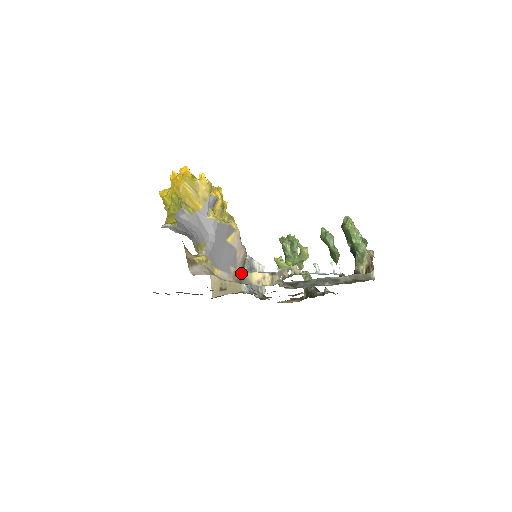
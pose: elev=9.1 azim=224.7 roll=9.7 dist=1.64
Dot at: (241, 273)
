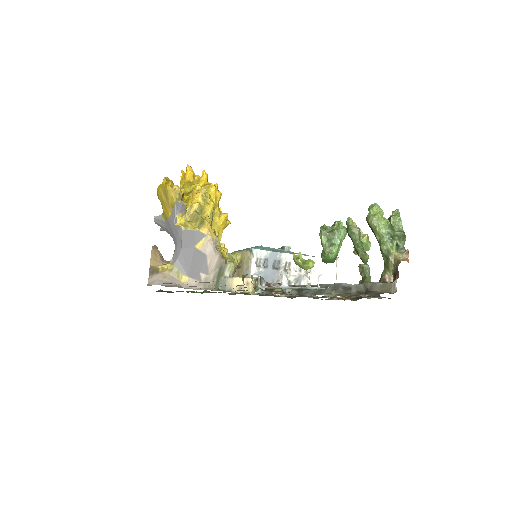
Dot at: (217, 279)
